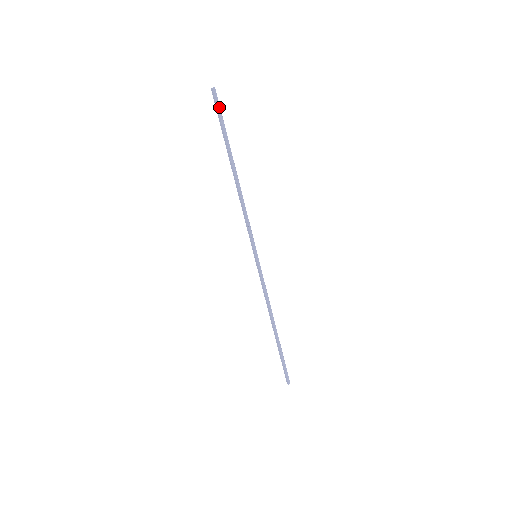
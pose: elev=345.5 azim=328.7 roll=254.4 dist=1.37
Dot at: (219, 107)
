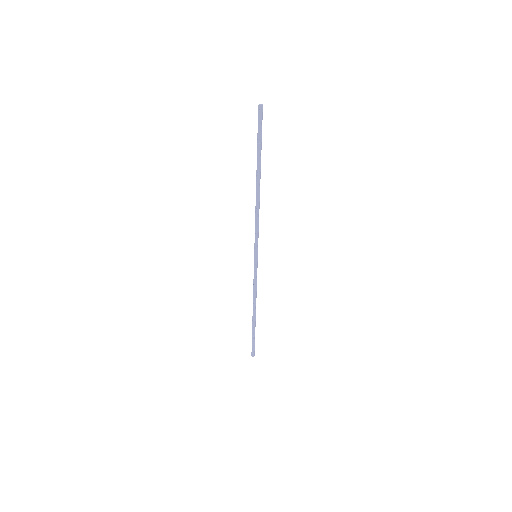
Dot at: occluded
